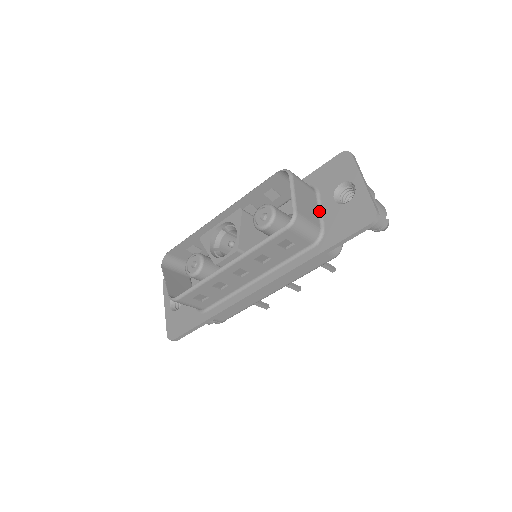
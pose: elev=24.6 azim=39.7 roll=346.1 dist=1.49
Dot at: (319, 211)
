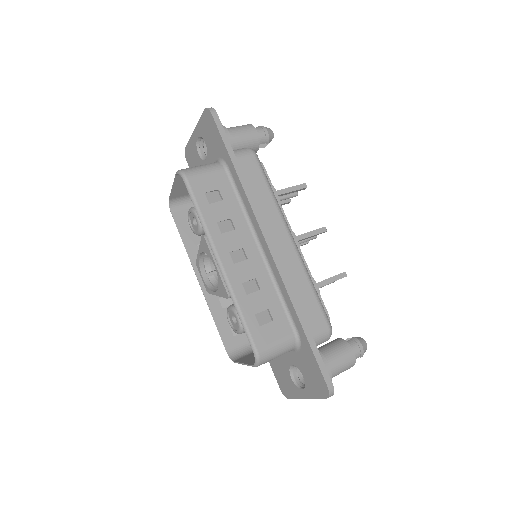
Dot at: occluded
